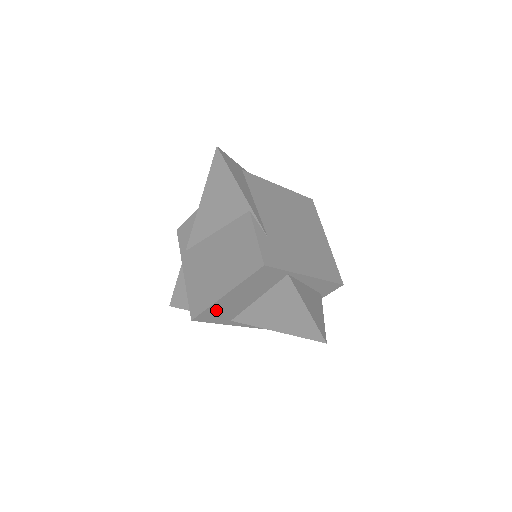
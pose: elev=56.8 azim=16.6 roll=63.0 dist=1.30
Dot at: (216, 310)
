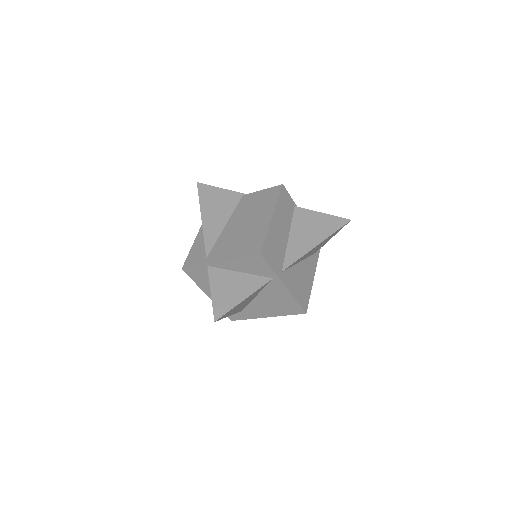
Dot at: (271, 243)
